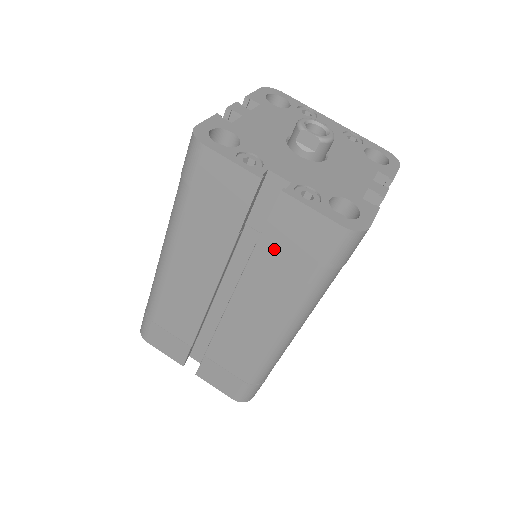
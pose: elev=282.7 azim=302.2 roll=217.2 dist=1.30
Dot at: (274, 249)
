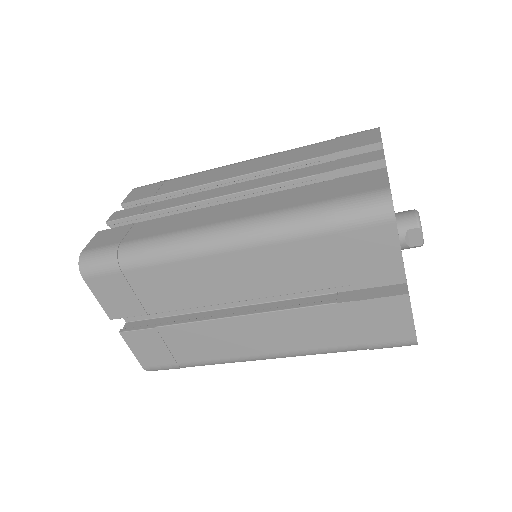
Dot at: (347, 316)
